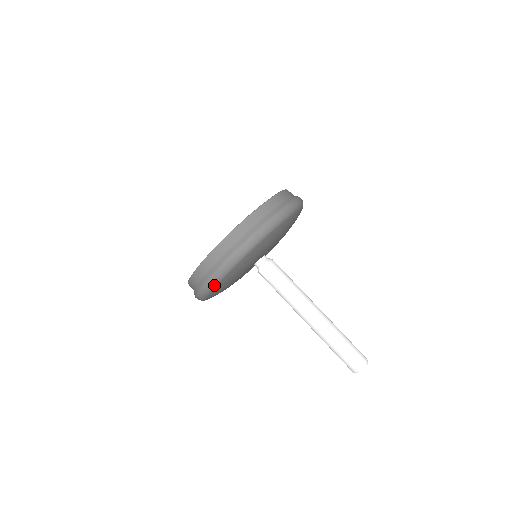
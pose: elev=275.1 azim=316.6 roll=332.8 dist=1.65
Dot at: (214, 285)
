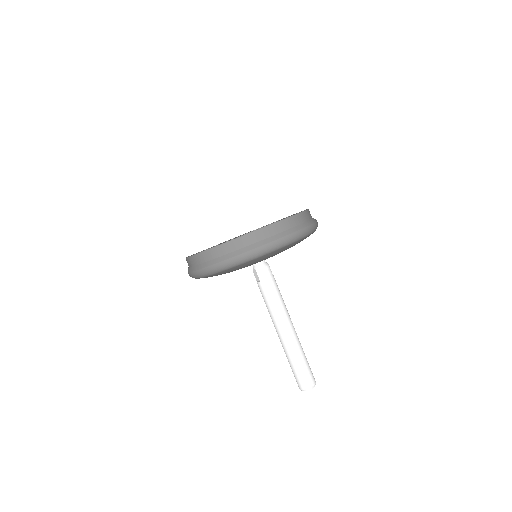
Dot at: occluded
